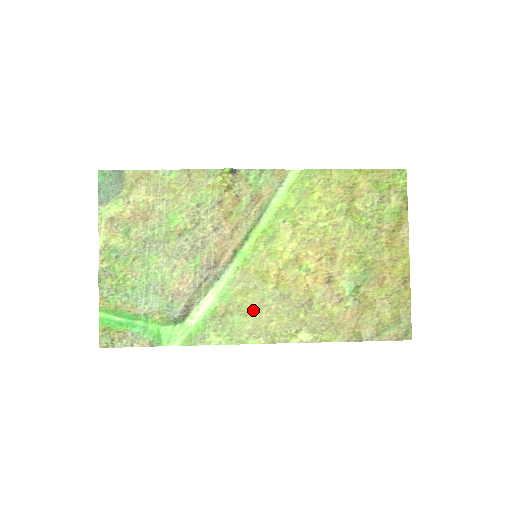
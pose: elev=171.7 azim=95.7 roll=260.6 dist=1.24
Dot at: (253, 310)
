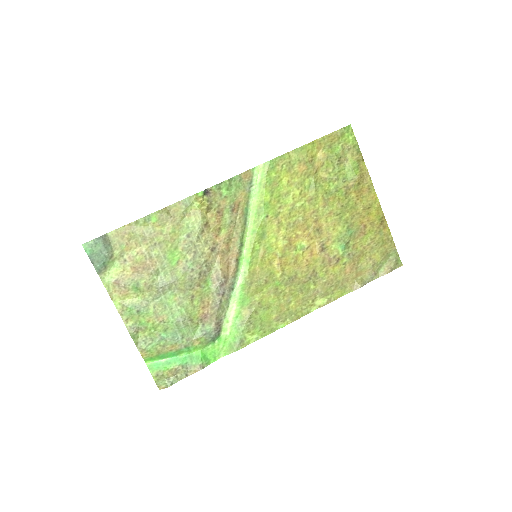
Dot at: (272, 301)
